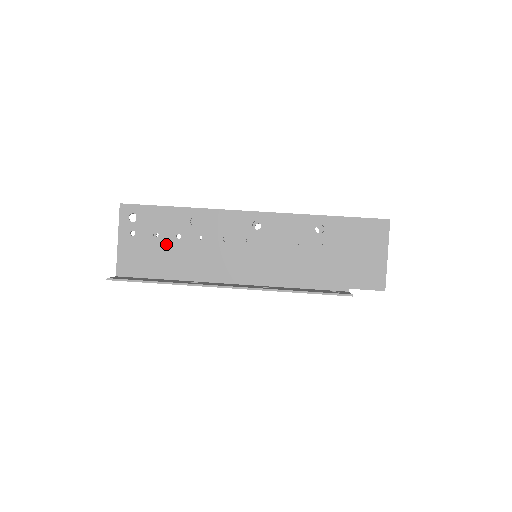
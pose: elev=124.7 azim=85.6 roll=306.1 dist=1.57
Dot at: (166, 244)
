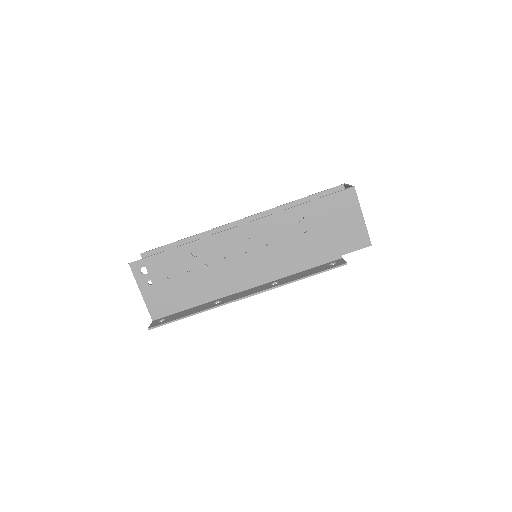
Dot at: (181, 280)
